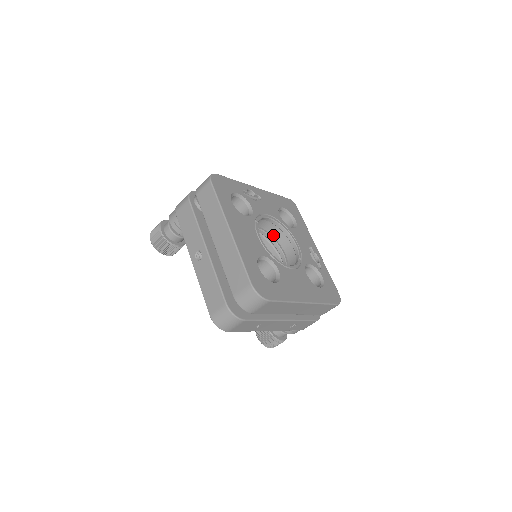
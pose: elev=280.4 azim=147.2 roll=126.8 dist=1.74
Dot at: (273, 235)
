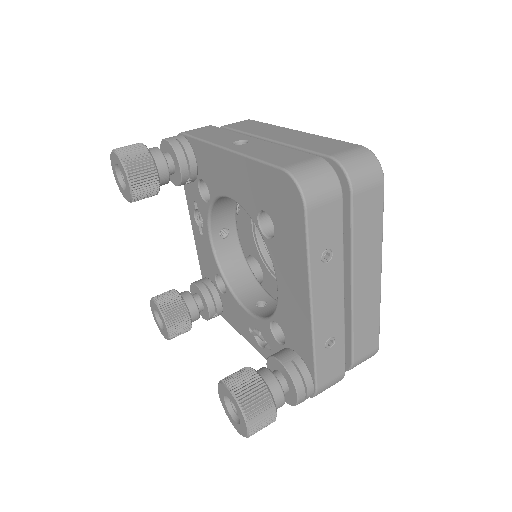
Dot at: (269, 257)
